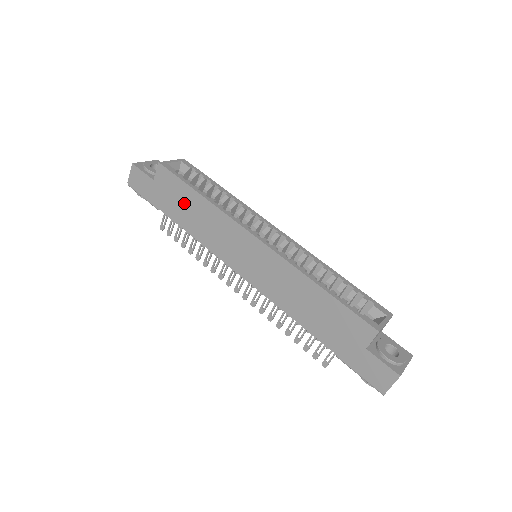
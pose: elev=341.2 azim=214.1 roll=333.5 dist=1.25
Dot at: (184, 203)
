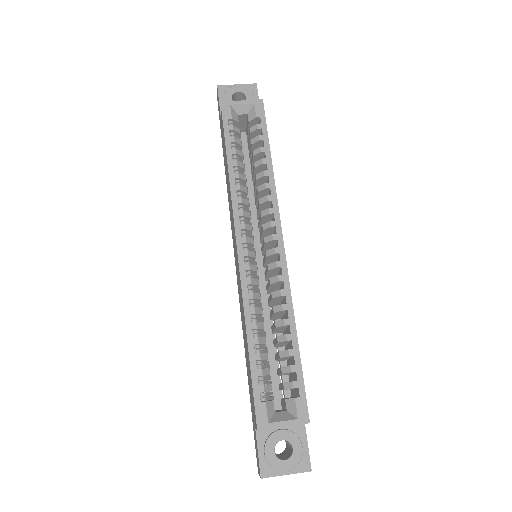
Dot at: (225, 160)
